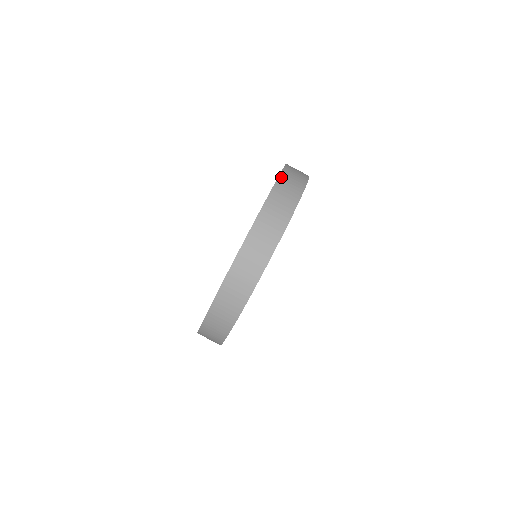
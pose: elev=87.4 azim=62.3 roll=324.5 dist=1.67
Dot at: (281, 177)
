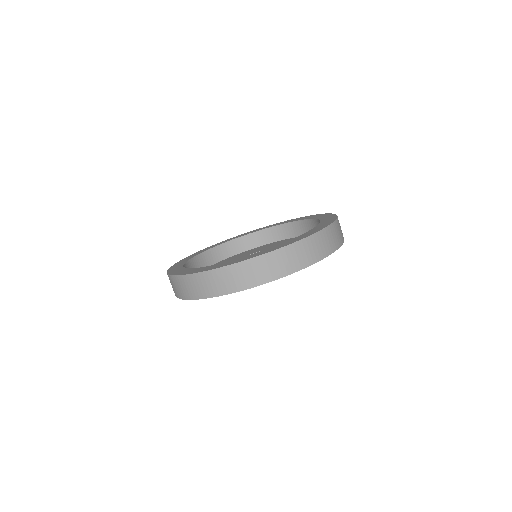
Dot at: (300, 242)
